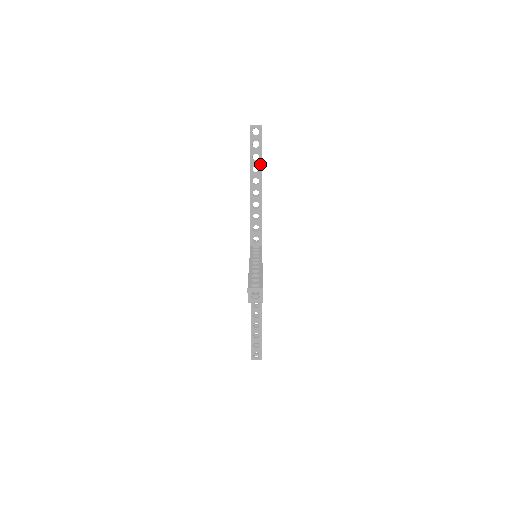
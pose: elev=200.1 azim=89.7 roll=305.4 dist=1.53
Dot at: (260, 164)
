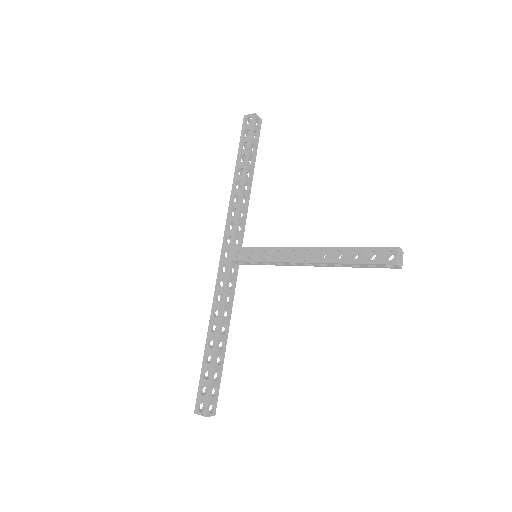
Dot at: (255, 157)
